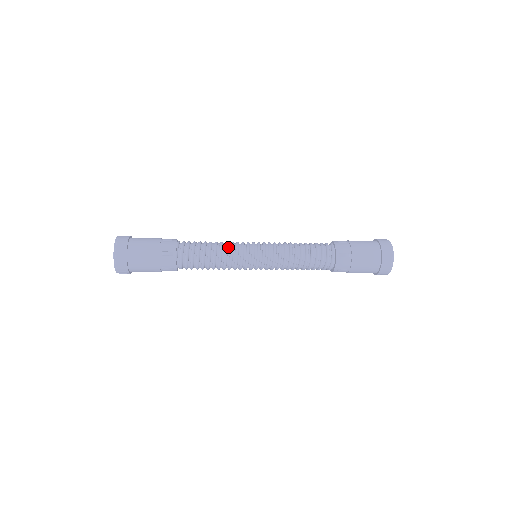
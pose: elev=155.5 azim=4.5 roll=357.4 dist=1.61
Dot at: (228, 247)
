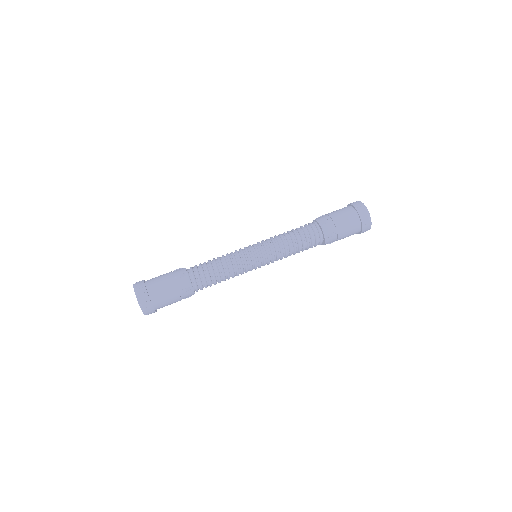
Dot at: (229, 255)
